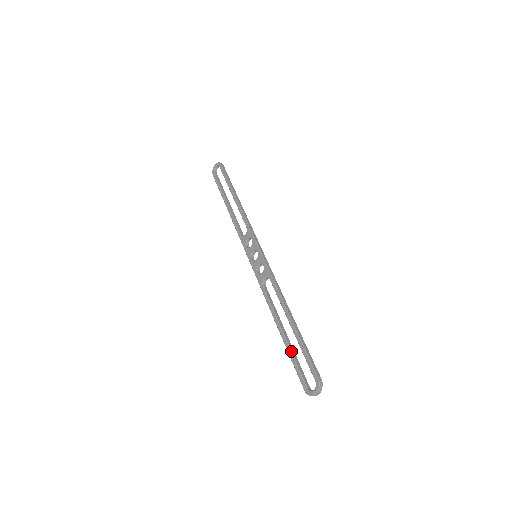
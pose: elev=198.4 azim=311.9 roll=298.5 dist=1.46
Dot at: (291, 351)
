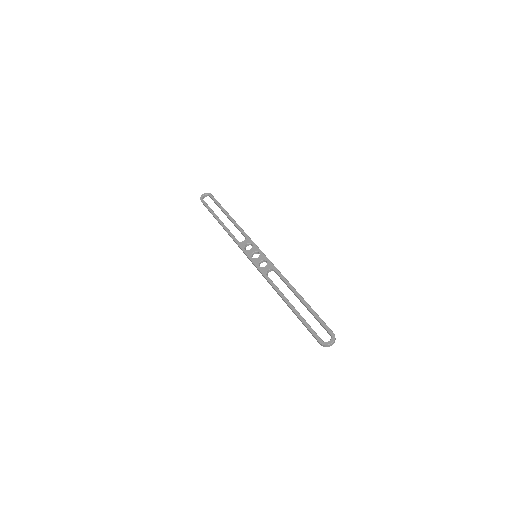
Dot at: occluded
